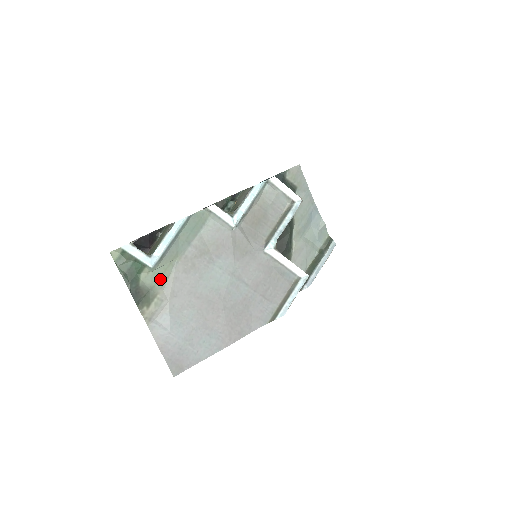
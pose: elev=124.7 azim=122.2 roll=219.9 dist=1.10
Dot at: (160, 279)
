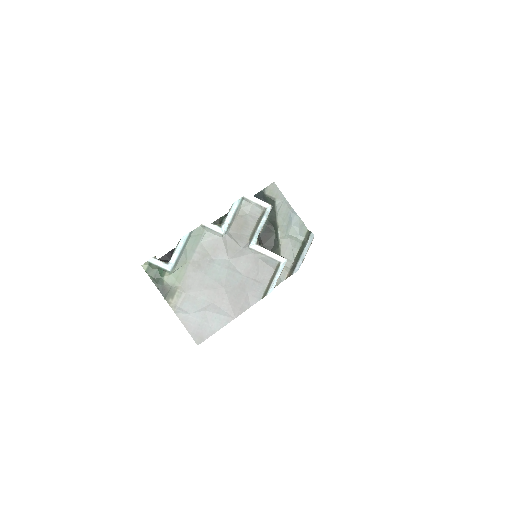
Dot at: (178, 278)
